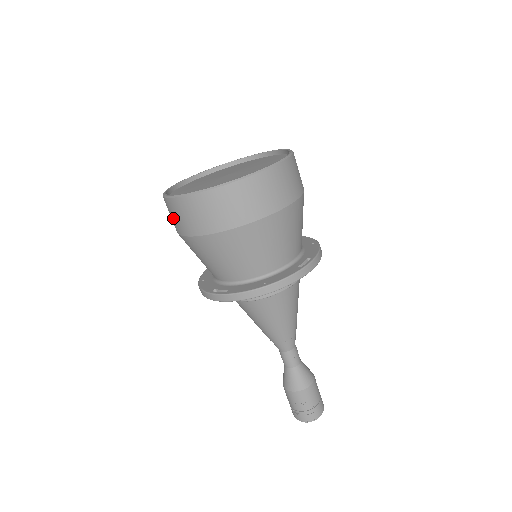
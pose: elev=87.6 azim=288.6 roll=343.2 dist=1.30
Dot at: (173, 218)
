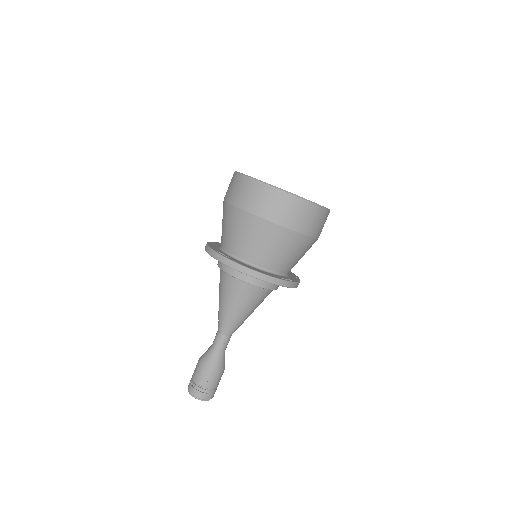
Dot at: (232, 188)
